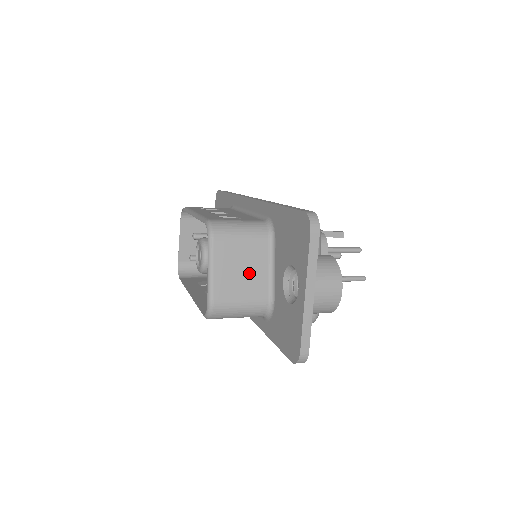
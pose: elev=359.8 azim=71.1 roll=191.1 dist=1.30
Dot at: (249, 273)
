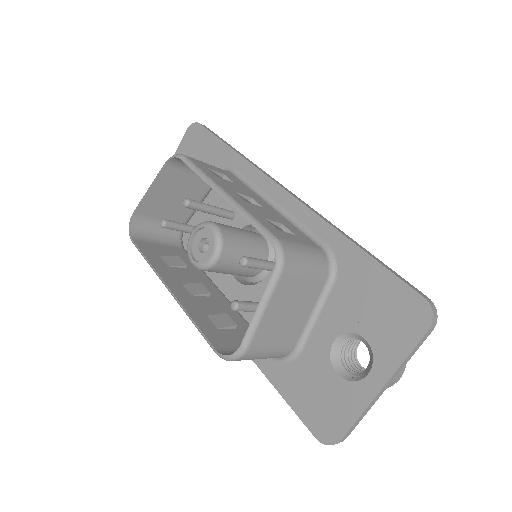
Dot at: (294, 317)
